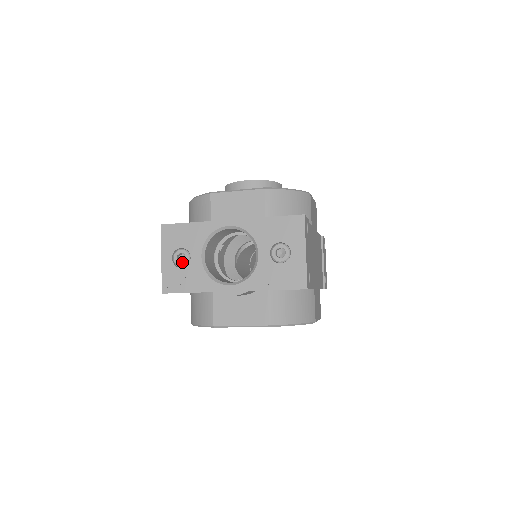
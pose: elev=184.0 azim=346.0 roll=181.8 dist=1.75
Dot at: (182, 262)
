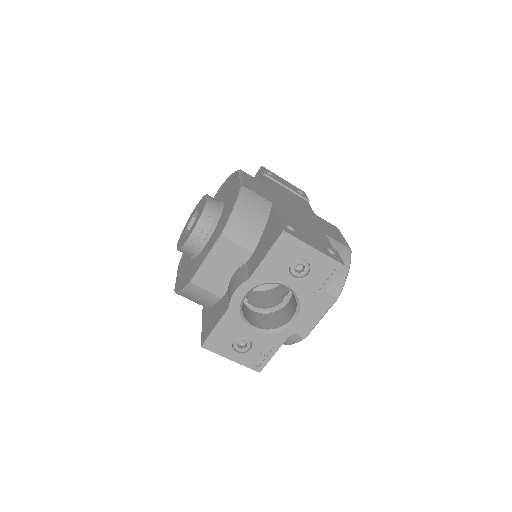
Dot at: (246, 346)
